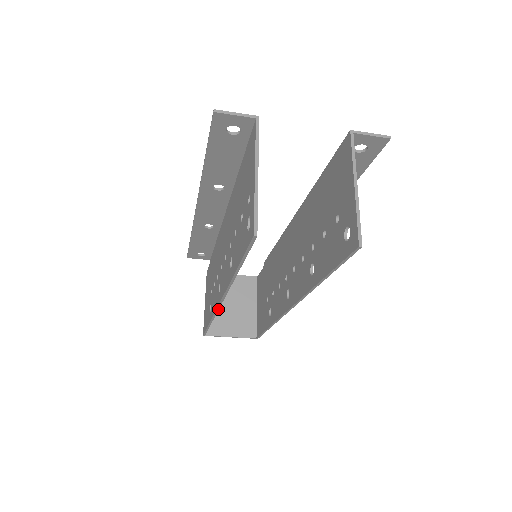
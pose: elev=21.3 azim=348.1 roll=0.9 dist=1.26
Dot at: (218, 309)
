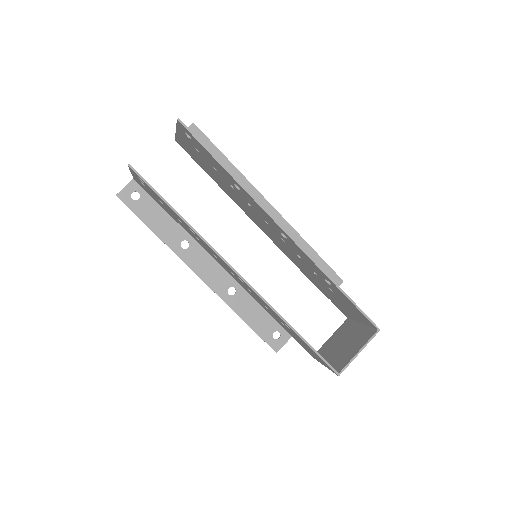
Dot at: (255, 290)
